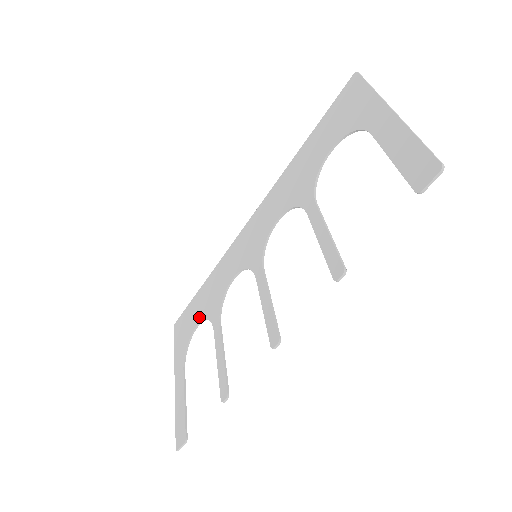
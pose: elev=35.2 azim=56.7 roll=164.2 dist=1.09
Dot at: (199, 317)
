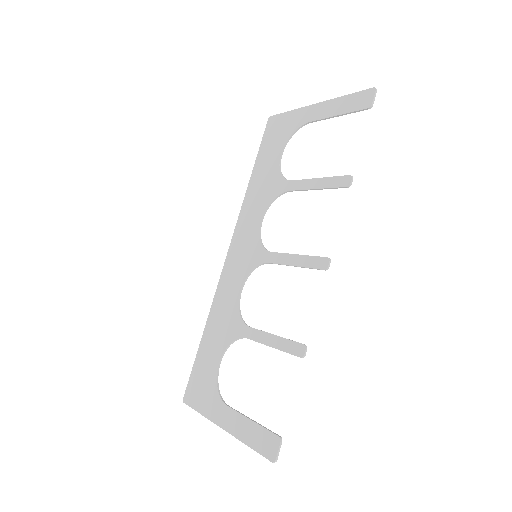
Dot at: (217, 354)
